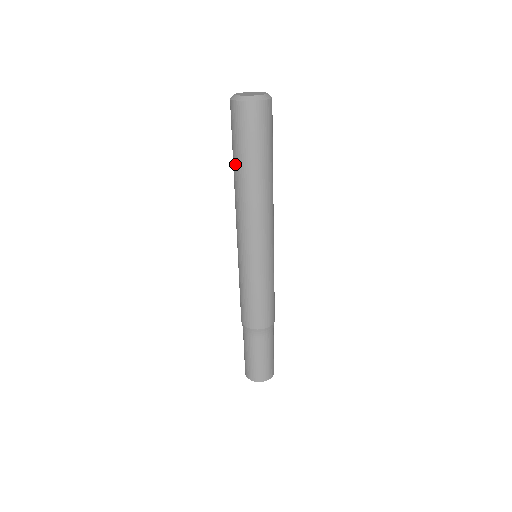
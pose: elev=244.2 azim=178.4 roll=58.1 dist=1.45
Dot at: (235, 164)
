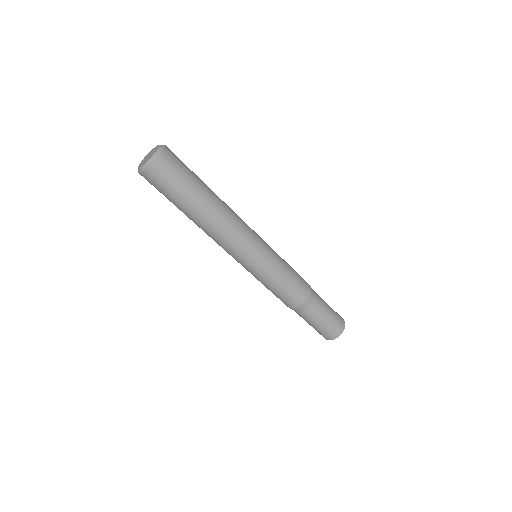
Dot at: occluded
